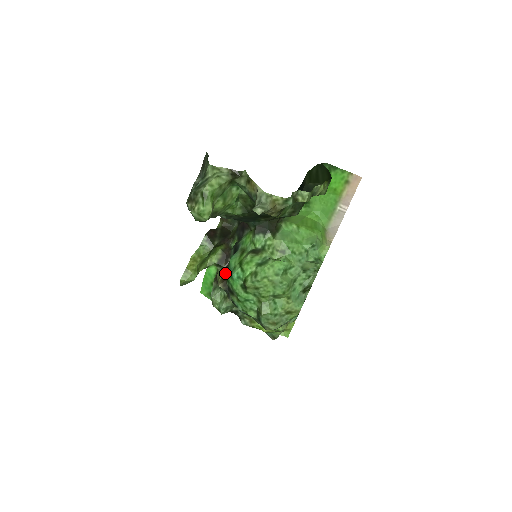
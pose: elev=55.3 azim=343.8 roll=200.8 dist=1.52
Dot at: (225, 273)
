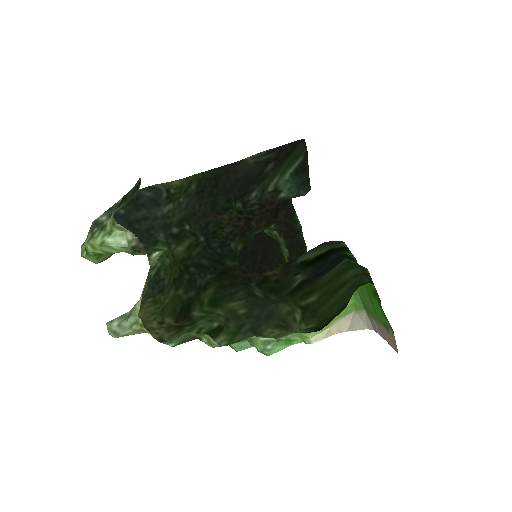
Dot at: occluded
